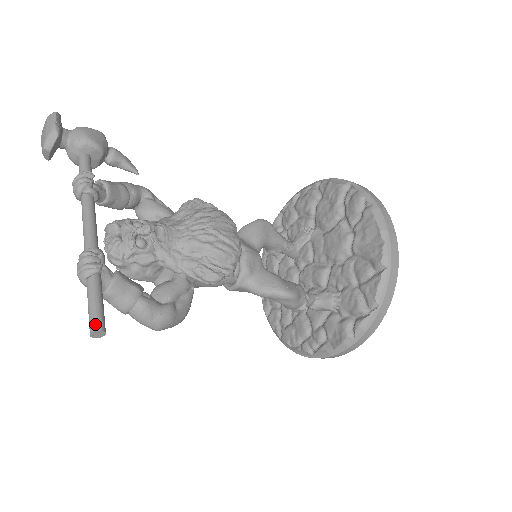
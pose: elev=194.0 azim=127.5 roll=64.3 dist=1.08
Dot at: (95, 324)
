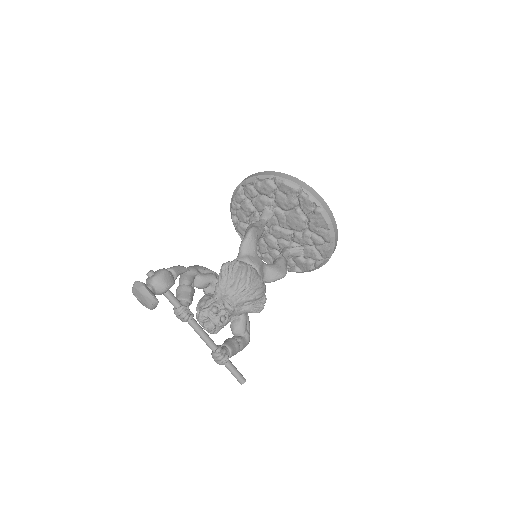
Dot at: (242, 381)
